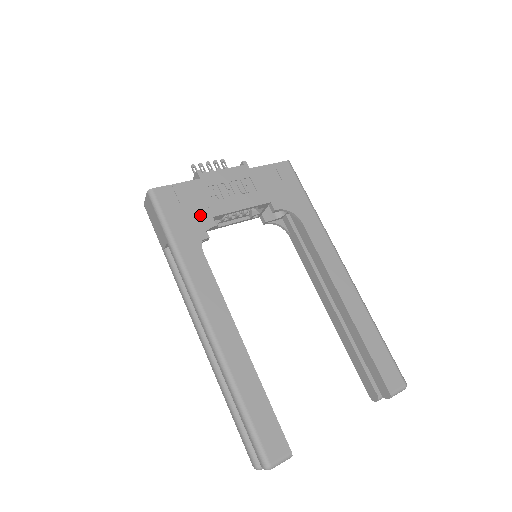
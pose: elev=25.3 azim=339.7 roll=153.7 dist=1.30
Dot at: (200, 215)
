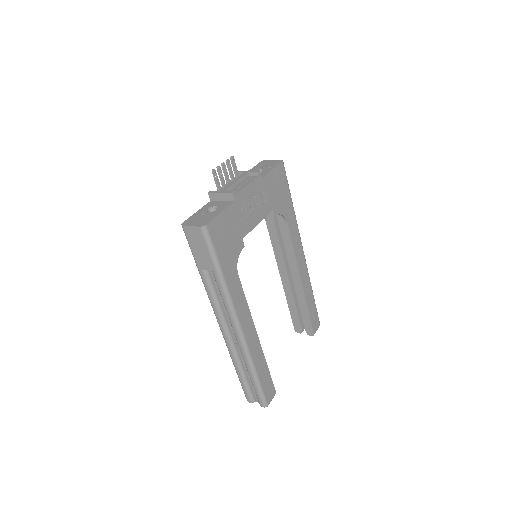
Dot at: (236, 240)
